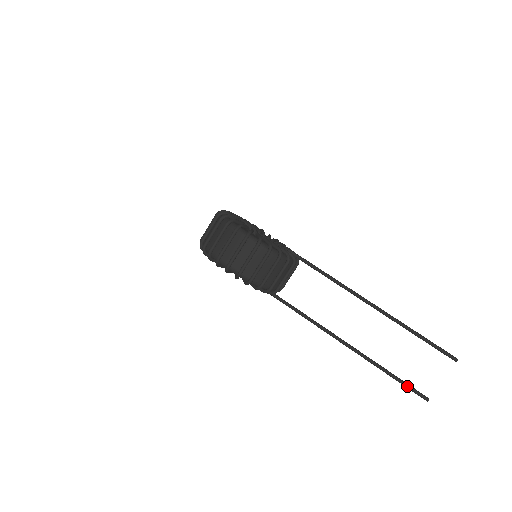
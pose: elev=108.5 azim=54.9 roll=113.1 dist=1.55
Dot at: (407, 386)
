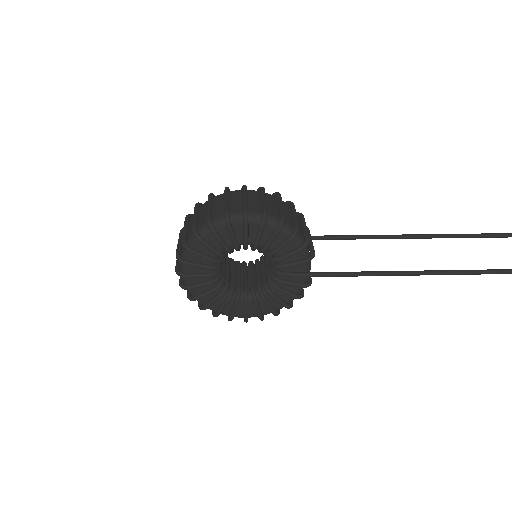
Dot at: out of frame
